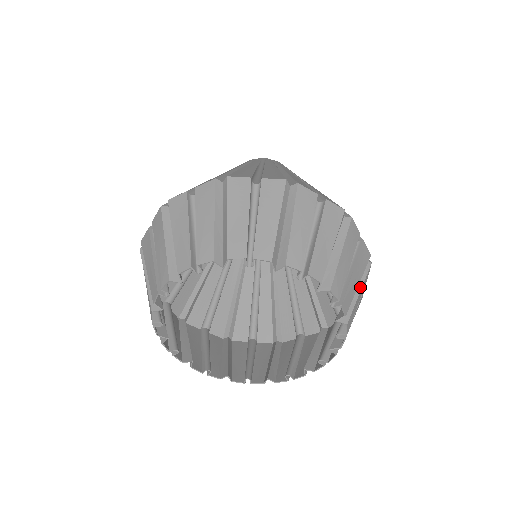
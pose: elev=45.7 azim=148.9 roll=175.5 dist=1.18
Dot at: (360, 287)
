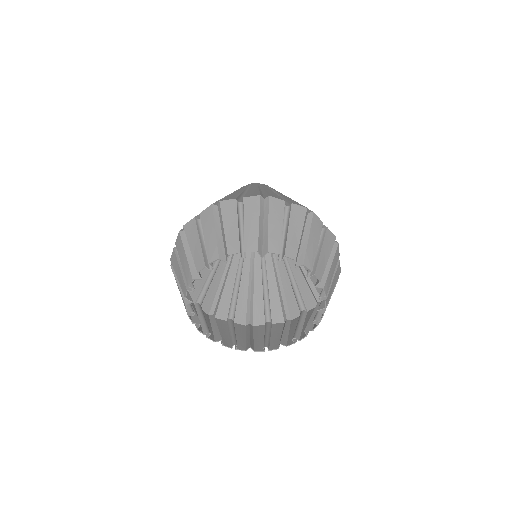
Dot at: occluded
